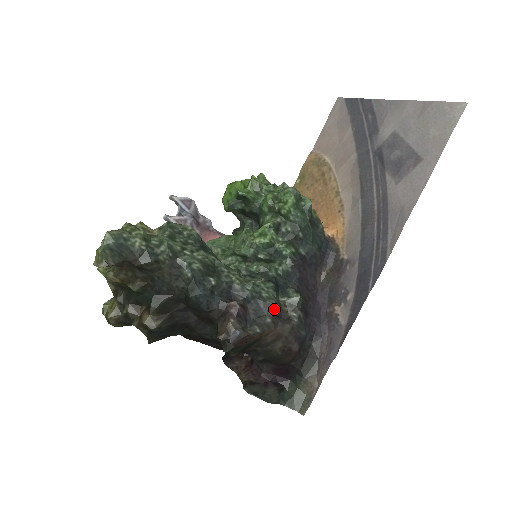
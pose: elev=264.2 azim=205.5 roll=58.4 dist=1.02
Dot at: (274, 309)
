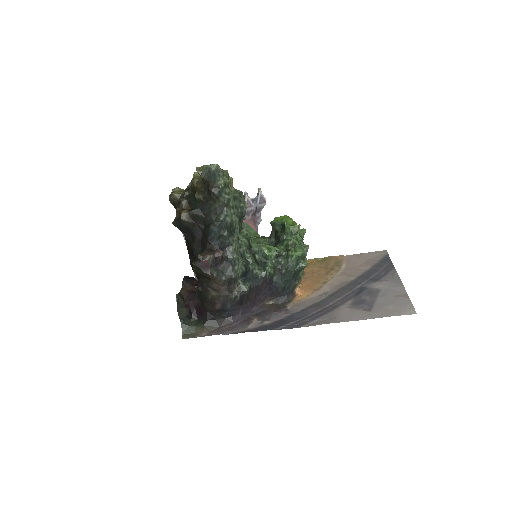
Dot at: (232, 278)
